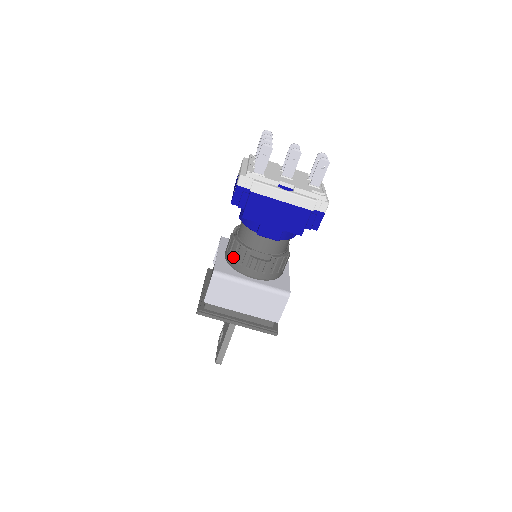
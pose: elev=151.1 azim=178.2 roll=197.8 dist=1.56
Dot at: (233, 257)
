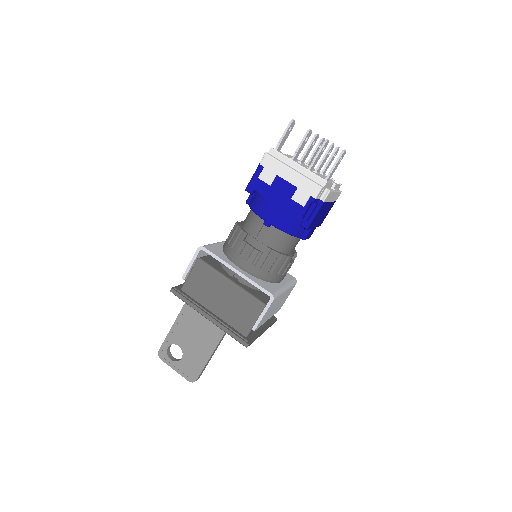
Dot at: (269, 270)
